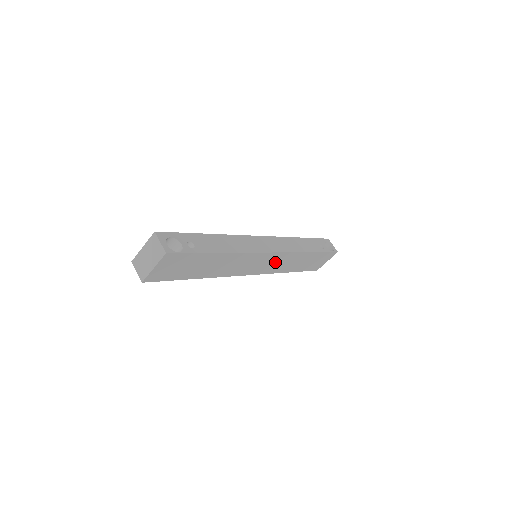
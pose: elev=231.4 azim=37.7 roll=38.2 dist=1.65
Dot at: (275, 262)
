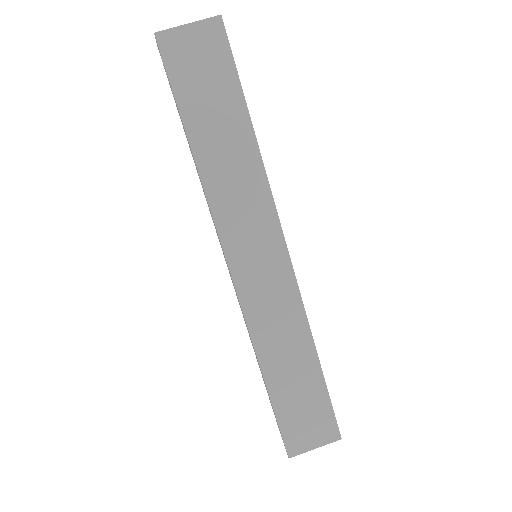
Dot at: (271, 292)
